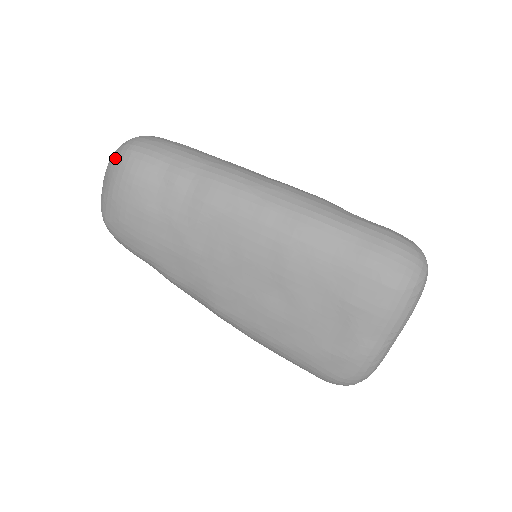
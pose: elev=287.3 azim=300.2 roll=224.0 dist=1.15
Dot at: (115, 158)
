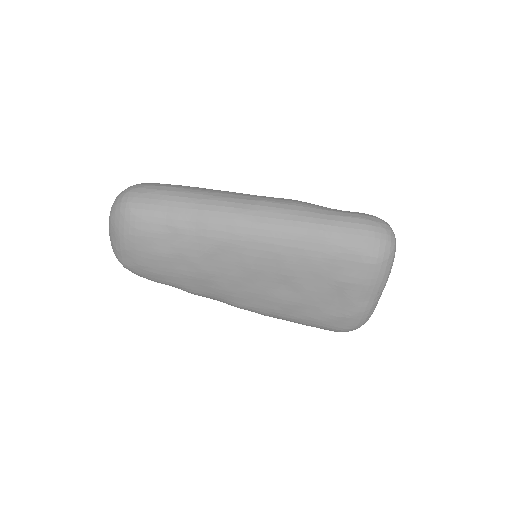
Dot at: (116, 216)
